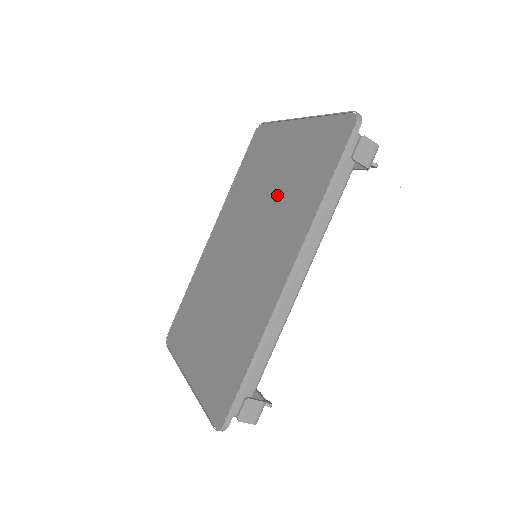
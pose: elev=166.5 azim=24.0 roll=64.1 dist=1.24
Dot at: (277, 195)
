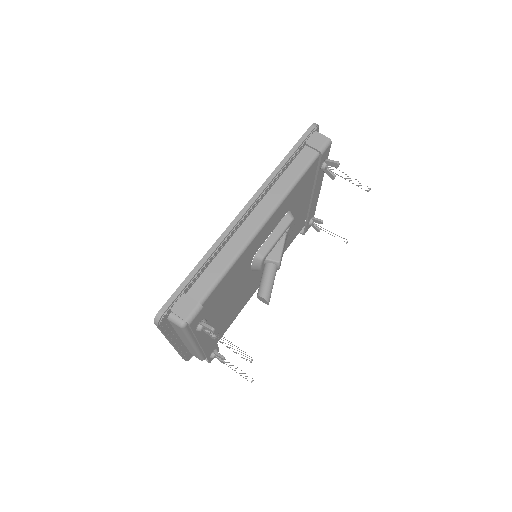
Dot at: occluded
